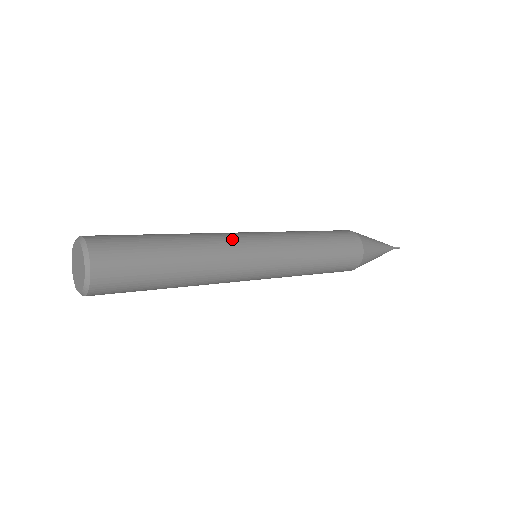
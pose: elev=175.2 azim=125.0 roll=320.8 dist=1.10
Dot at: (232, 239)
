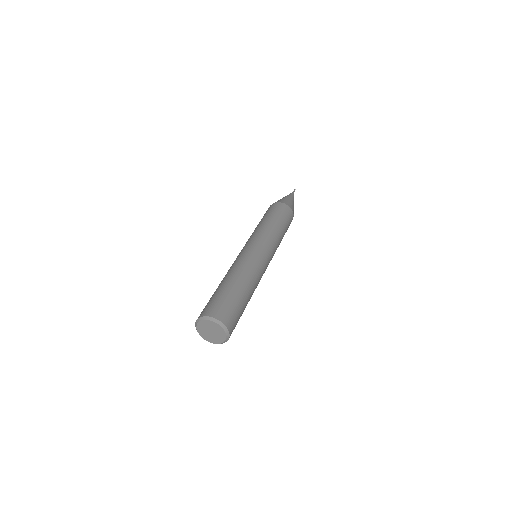
Dot at: (250, 258)
